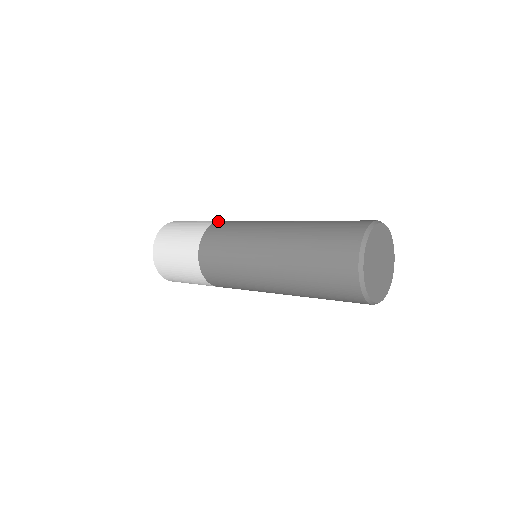
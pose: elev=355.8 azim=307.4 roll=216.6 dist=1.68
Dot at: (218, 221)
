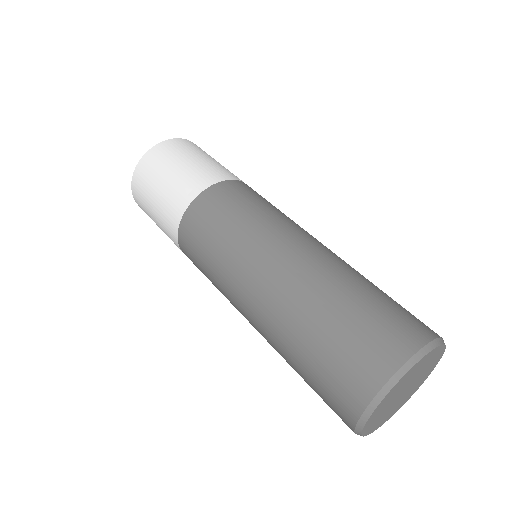
Dot at: (180, 221)
